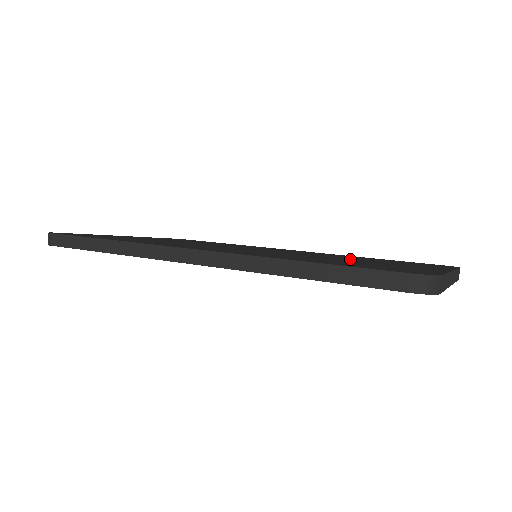
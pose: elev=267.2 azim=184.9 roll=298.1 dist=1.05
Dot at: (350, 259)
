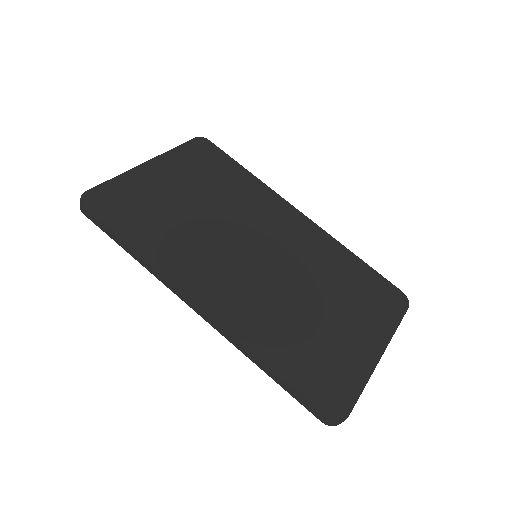
Dot at: (323, 301)
